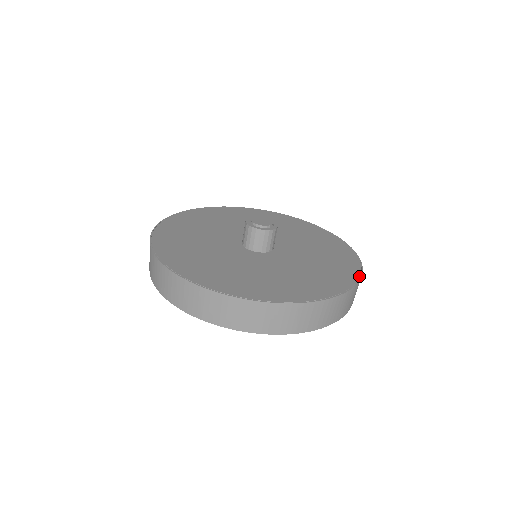
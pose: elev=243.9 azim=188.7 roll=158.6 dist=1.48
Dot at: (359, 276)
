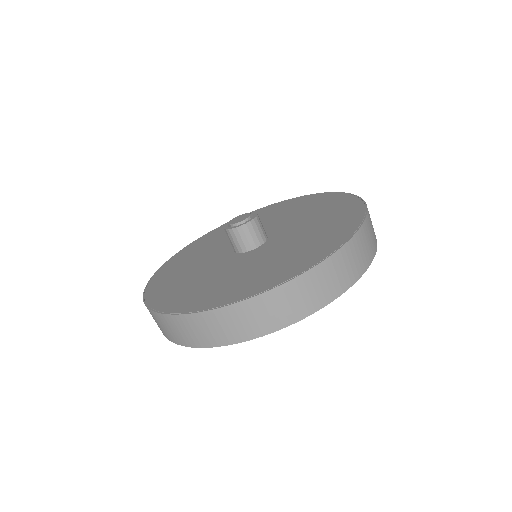
Dot at: (349, 194)
